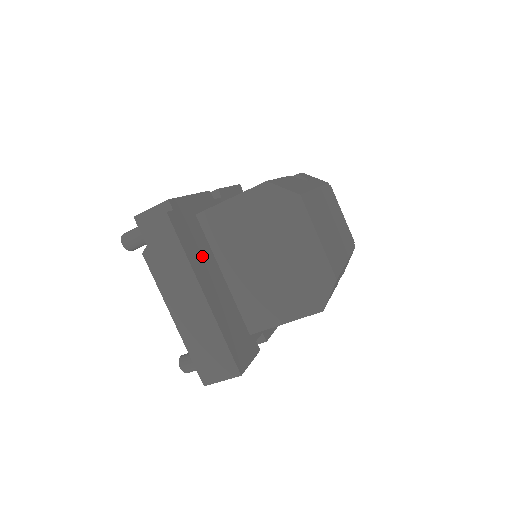
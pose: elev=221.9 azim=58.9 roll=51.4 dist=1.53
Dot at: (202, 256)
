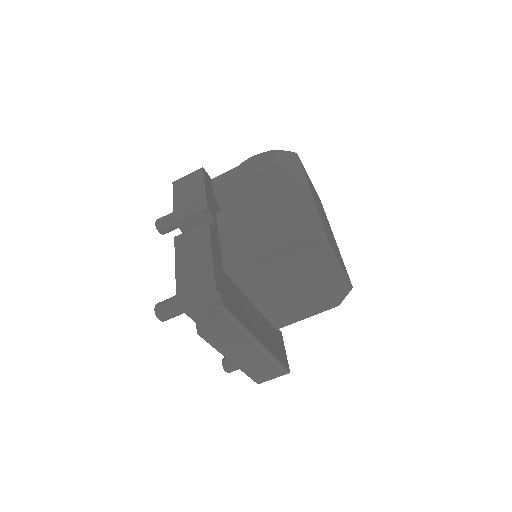
Dot at: (244, 308)
